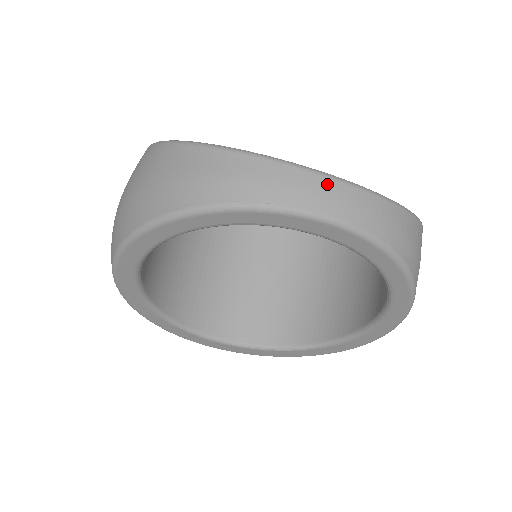
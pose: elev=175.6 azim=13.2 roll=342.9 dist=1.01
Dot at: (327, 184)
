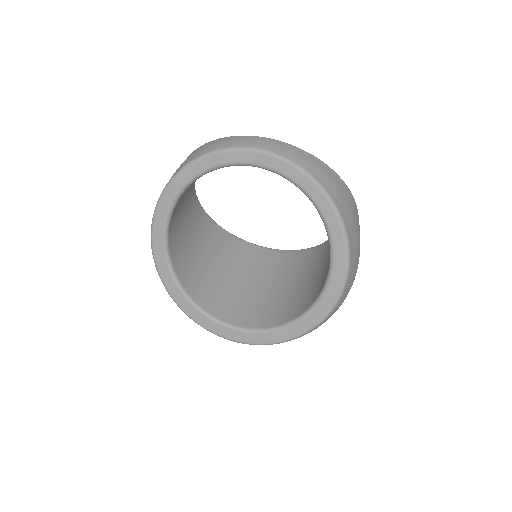
Dot at: (252, 138)
